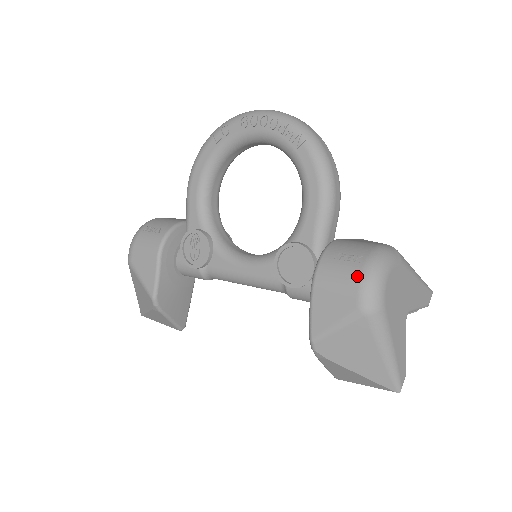
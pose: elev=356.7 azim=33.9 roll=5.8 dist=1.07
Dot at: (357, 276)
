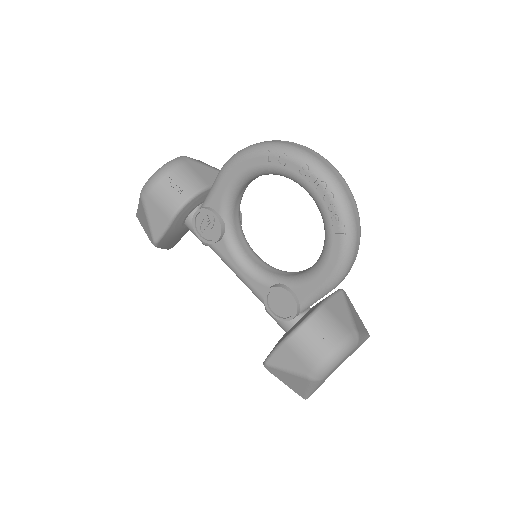
Dot at: (319, 359)
